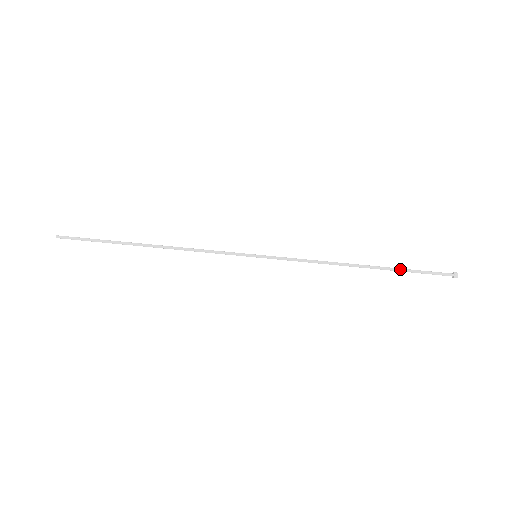
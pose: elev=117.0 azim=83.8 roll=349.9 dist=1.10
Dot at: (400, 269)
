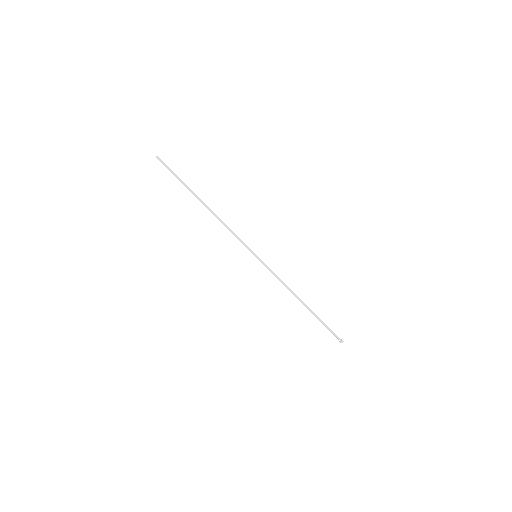
Dot at: (318, 319)
